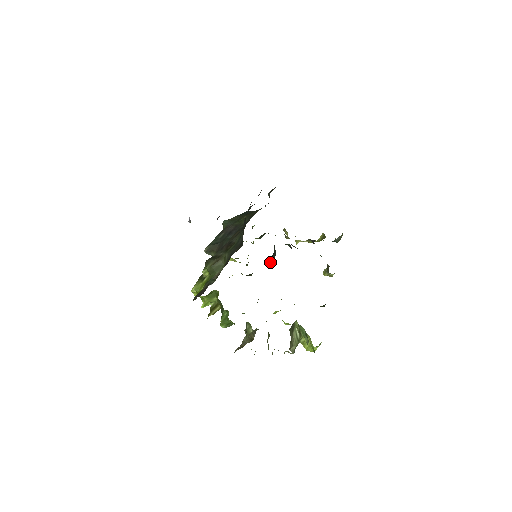
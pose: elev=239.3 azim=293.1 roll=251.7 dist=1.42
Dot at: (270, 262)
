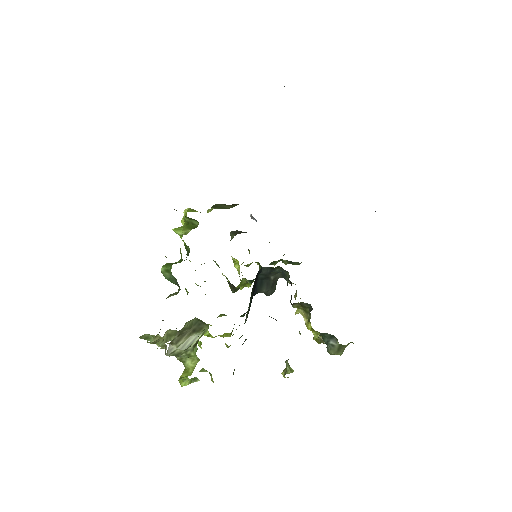
Dot at: (259, 283)
